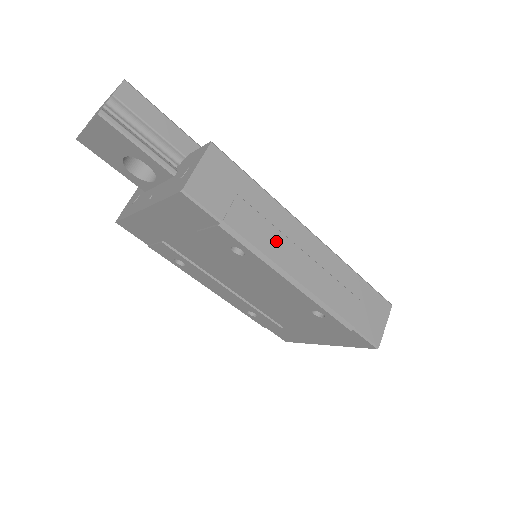
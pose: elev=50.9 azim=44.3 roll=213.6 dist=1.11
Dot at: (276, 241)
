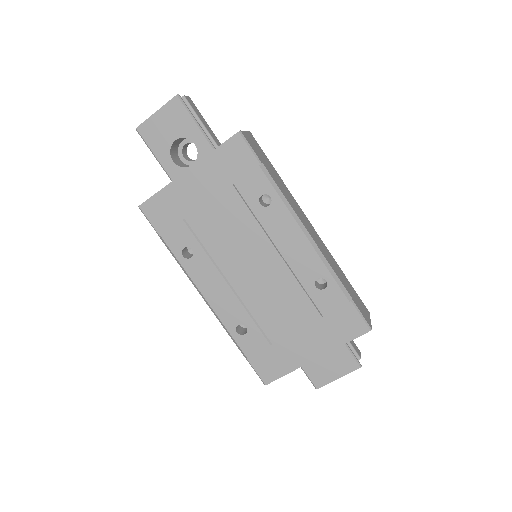
Dot at: (292, 203)
